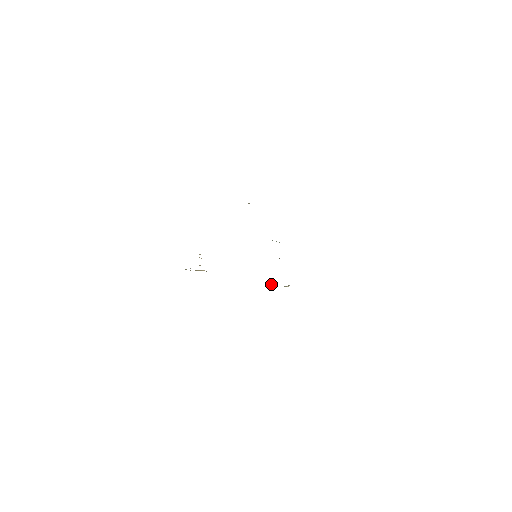
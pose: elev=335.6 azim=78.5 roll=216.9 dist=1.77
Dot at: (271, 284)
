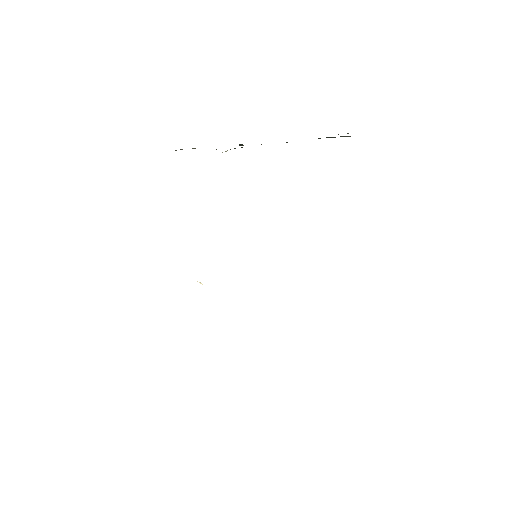
Dot at: occluded
